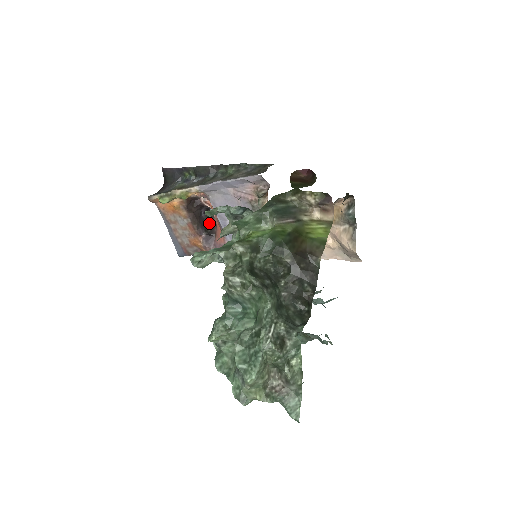
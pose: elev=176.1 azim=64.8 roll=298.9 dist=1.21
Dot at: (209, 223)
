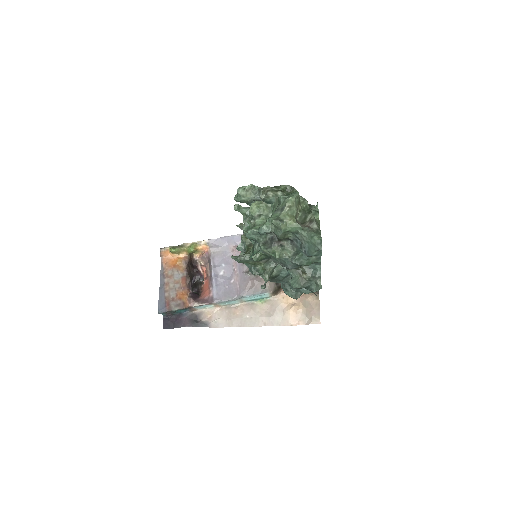
Dot at: (195, 291)
